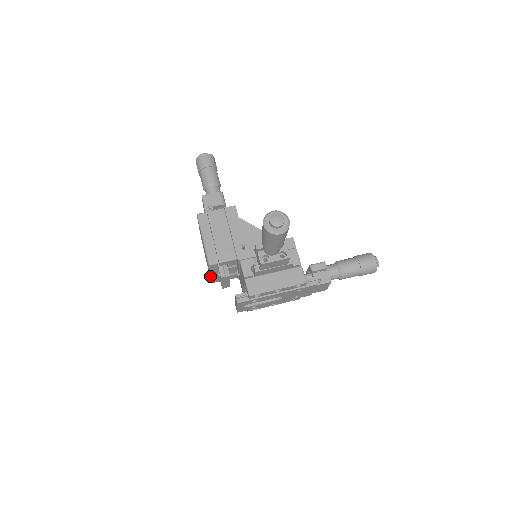
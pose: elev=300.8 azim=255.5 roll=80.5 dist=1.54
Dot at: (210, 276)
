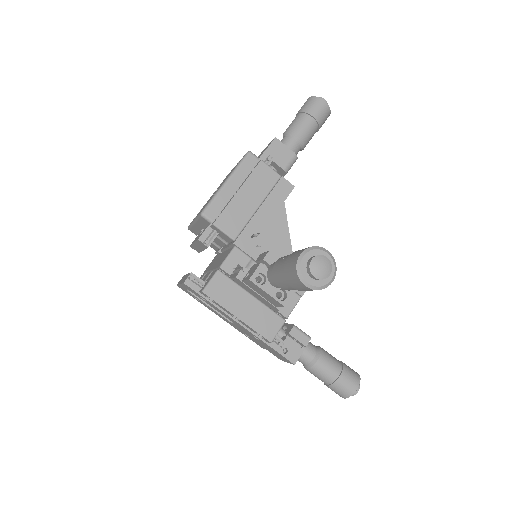
Dot at: (192, 222)
